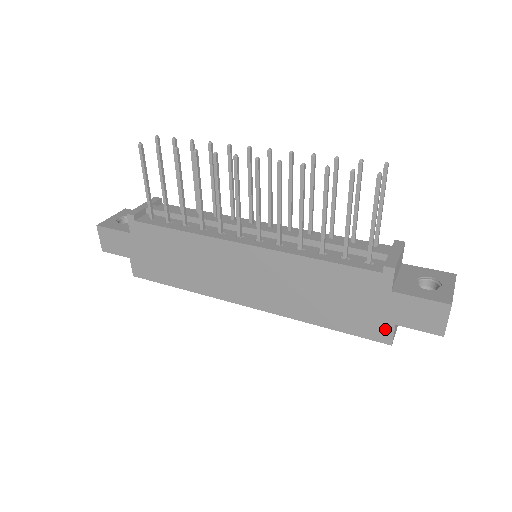
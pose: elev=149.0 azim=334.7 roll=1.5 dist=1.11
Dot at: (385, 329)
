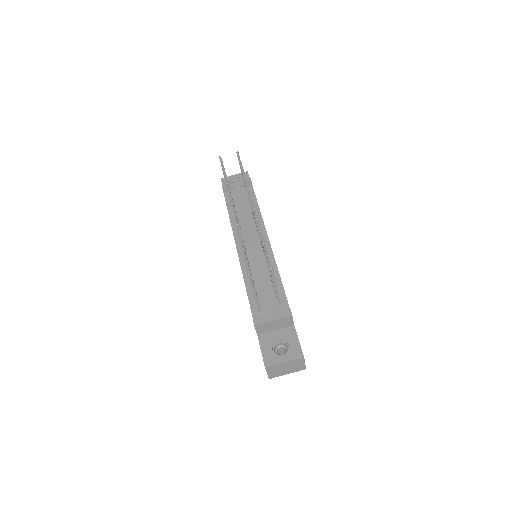
Dot at: occluded
